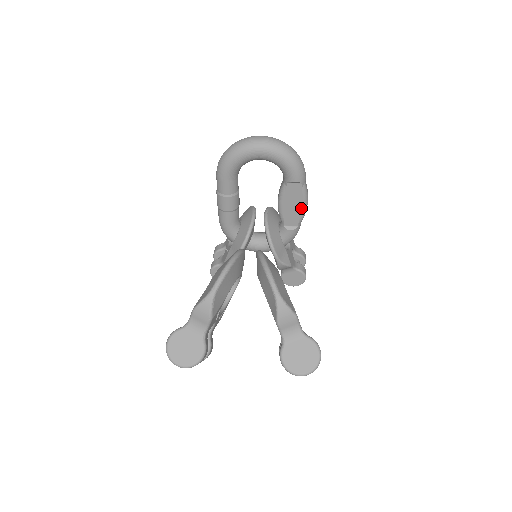
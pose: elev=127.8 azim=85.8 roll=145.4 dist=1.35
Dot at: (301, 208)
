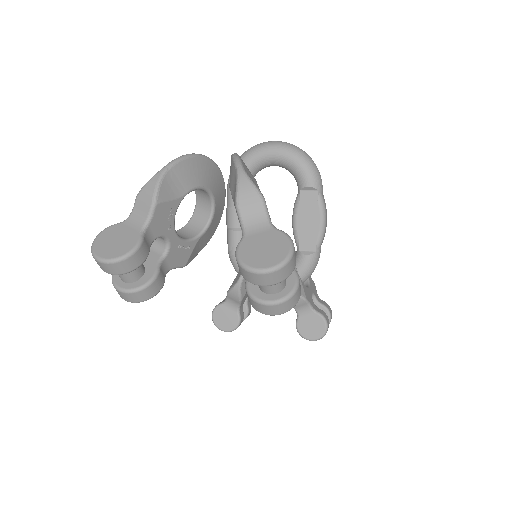
Dot at: (318, 225)
